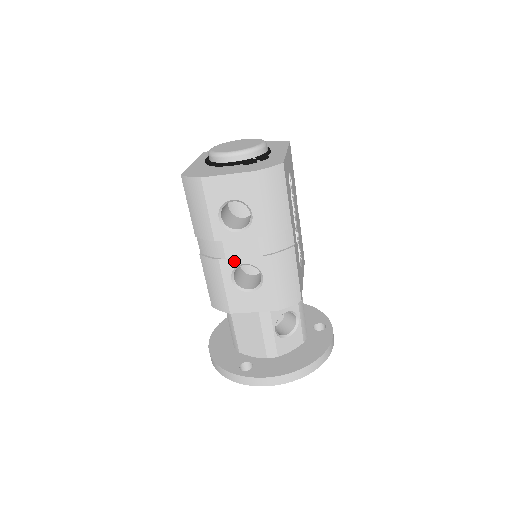
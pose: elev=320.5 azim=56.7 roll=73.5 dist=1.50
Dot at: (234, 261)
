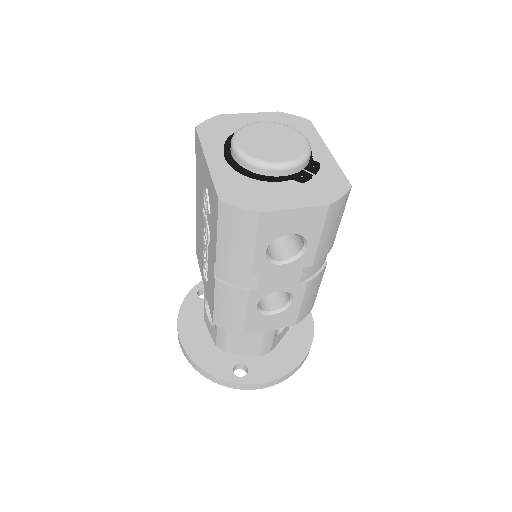
Dot at: (267, 290)
